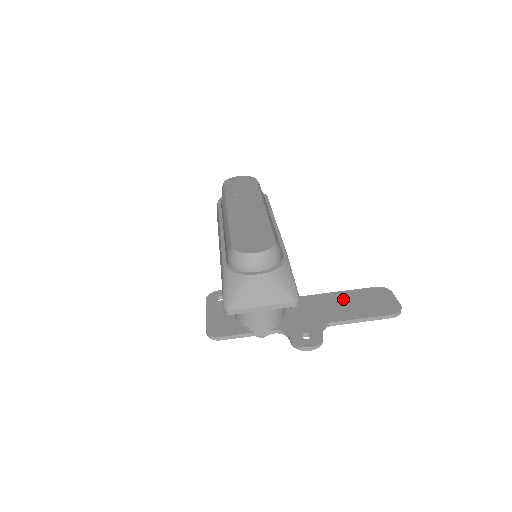
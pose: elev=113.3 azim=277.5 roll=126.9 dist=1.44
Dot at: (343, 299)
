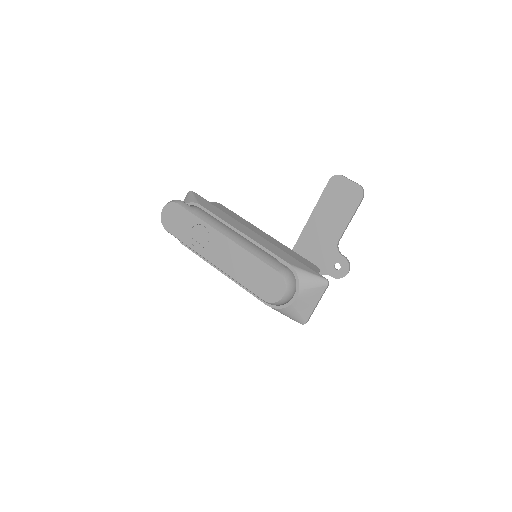
Dot at: (323, 214)
